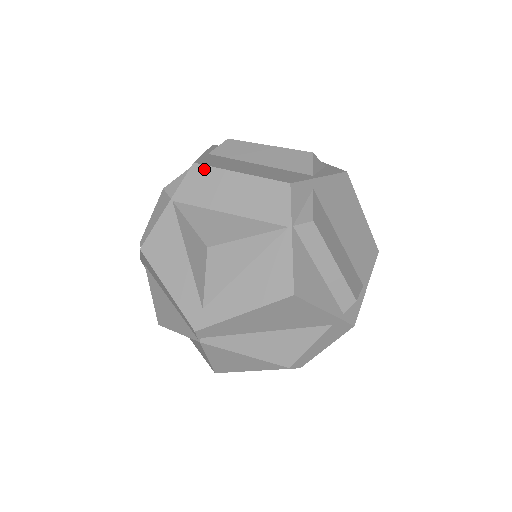
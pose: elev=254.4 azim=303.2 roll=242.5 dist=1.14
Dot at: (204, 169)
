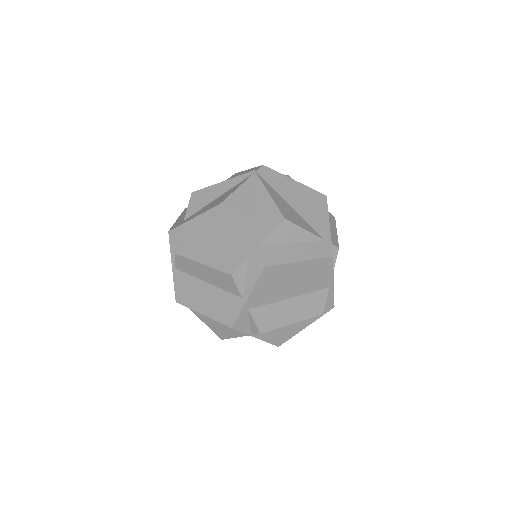
Dot at: occluded
